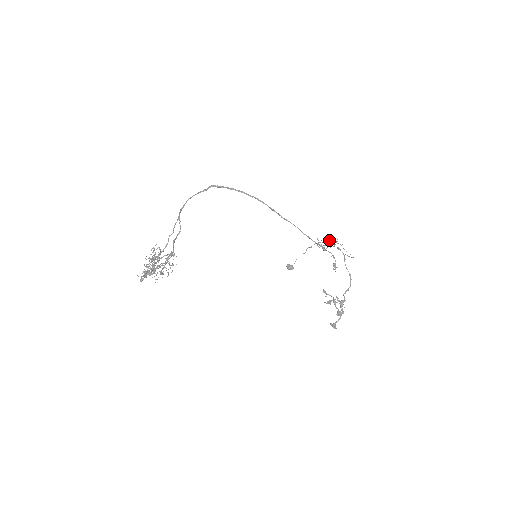
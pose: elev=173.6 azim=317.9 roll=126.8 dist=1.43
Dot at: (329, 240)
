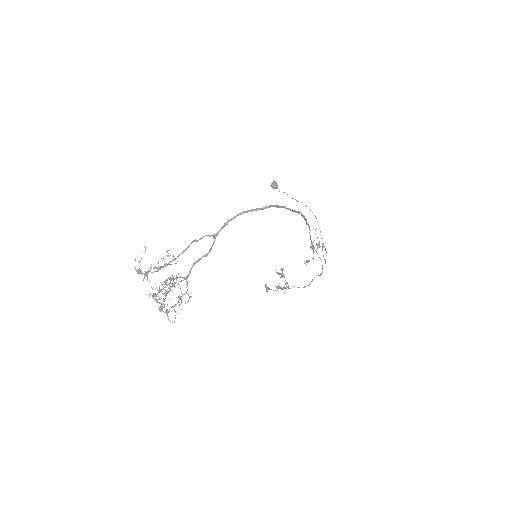
Dot at: (323, 247)
